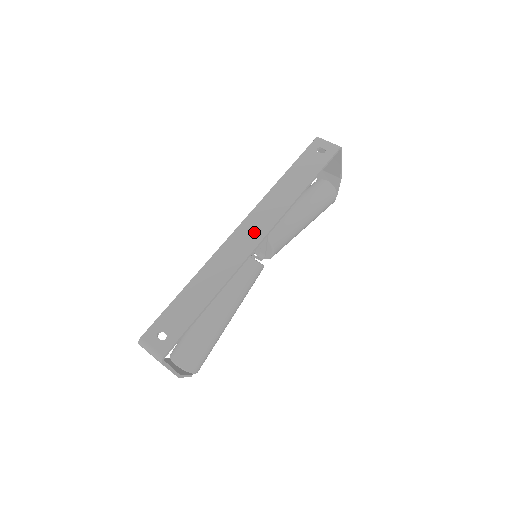
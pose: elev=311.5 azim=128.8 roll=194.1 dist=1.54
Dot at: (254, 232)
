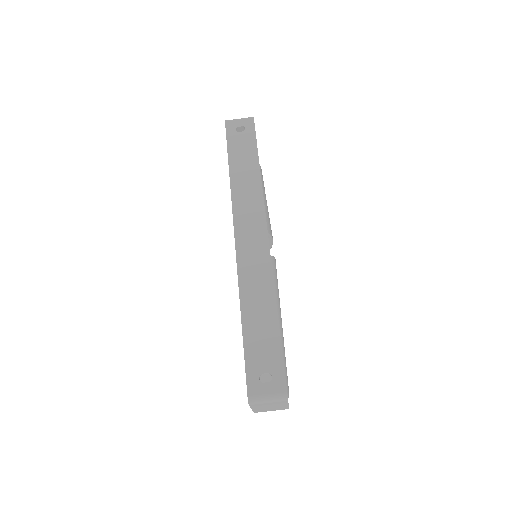
Dot at: (254, 230)
